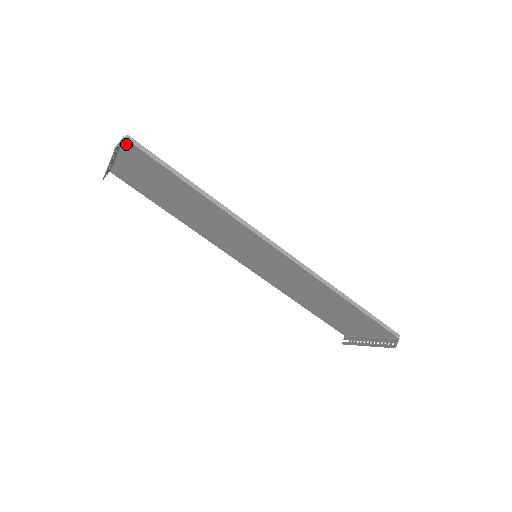
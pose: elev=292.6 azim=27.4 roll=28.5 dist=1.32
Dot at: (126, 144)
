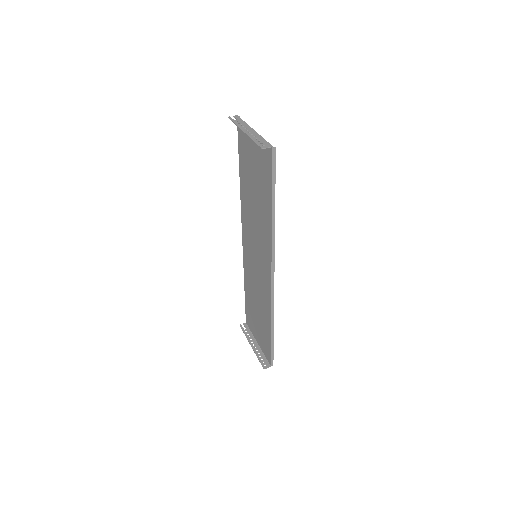
Dot at: occluded
